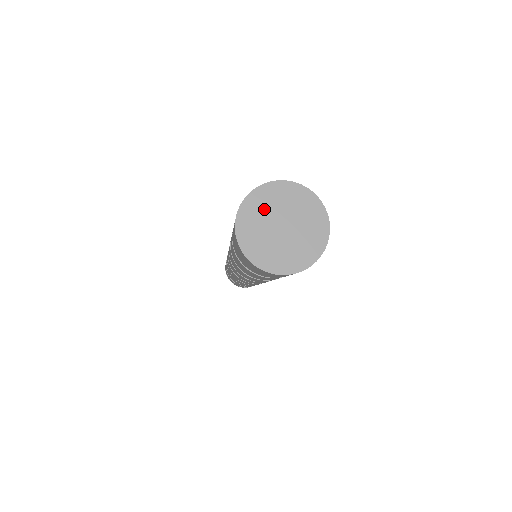
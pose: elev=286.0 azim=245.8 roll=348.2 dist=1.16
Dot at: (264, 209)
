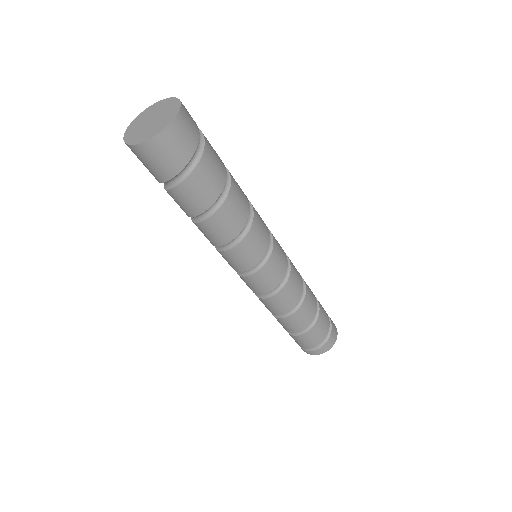
Dot at: (140, 122)
